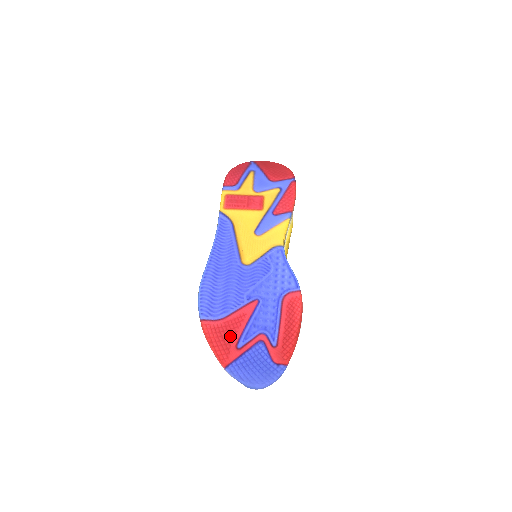
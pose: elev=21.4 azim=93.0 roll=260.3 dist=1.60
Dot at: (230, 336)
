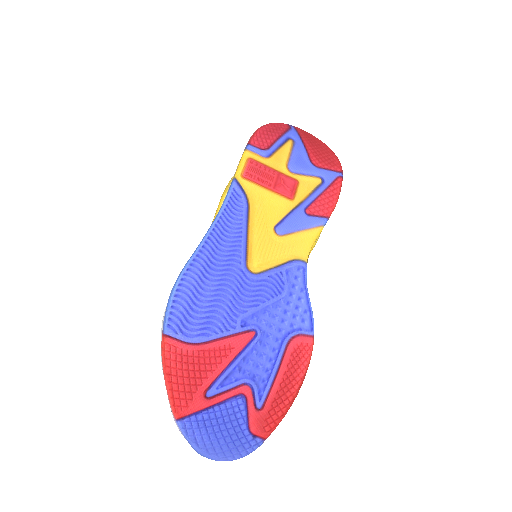
Dot at: (201, 374)
